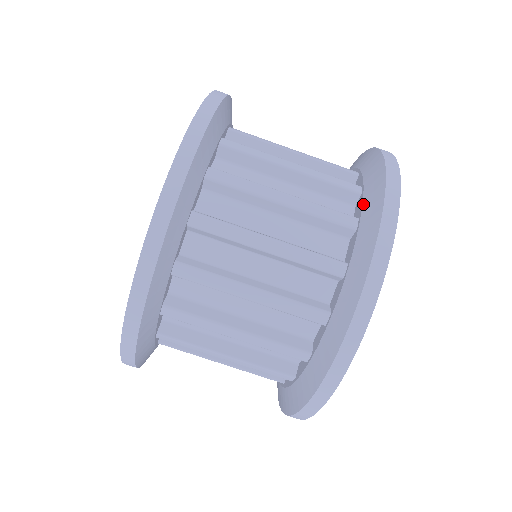
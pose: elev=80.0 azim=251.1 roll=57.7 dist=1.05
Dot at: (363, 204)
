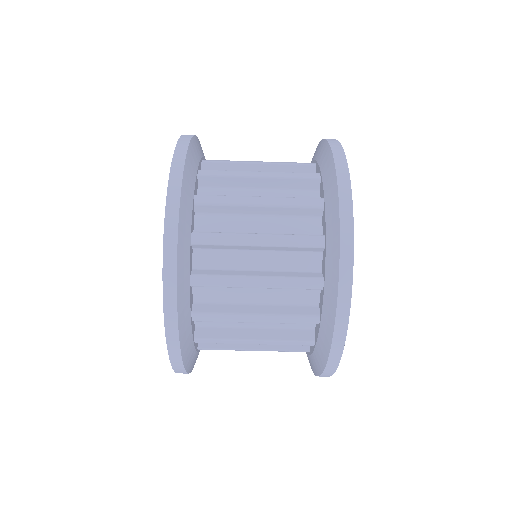
Dot at: (326, 223)
